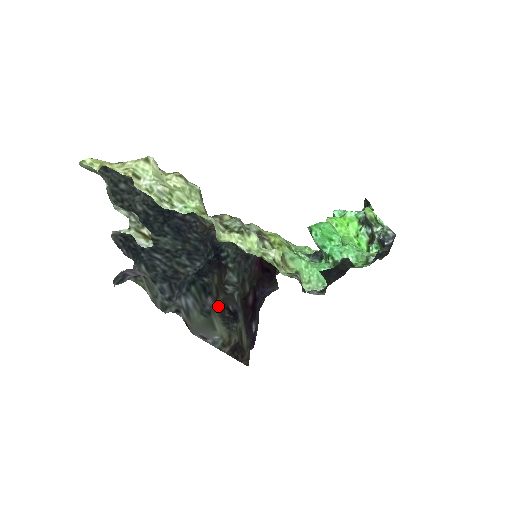
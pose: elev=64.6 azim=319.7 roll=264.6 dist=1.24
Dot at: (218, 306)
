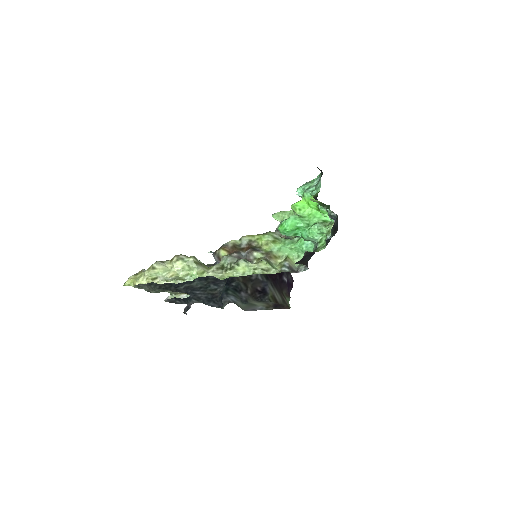
Dot at: (250, 294)
